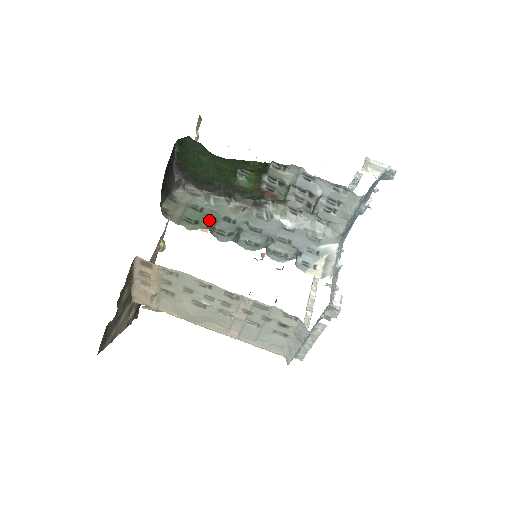
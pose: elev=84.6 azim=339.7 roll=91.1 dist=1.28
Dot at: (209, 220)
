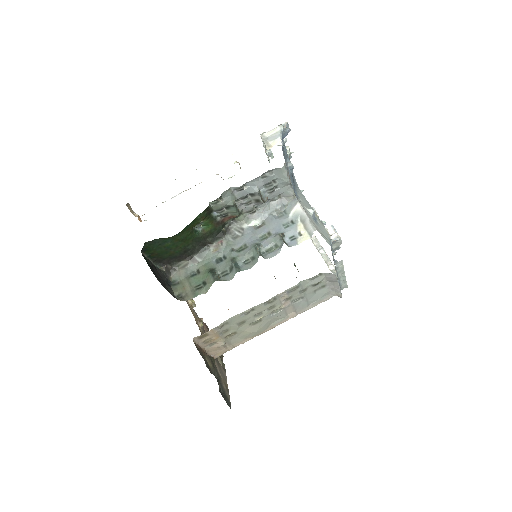
Dot at: (210, 274)
